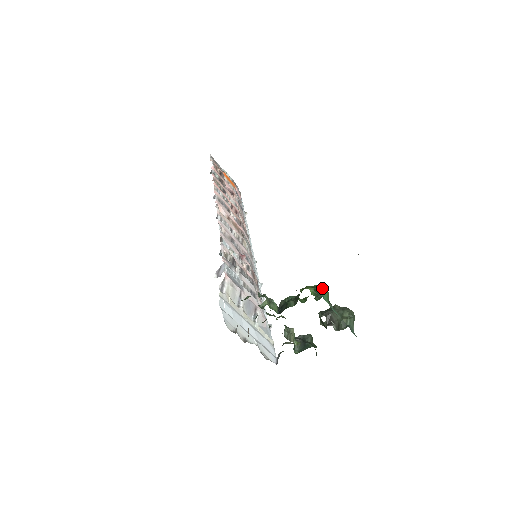
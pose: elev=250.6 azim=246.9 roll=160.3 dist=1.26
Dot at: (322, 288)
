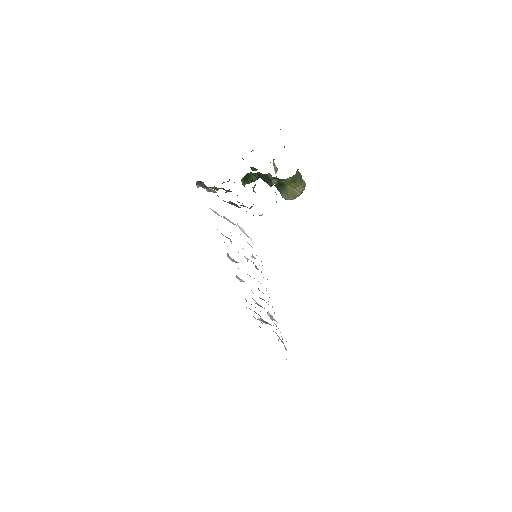
Dot at: occluded
